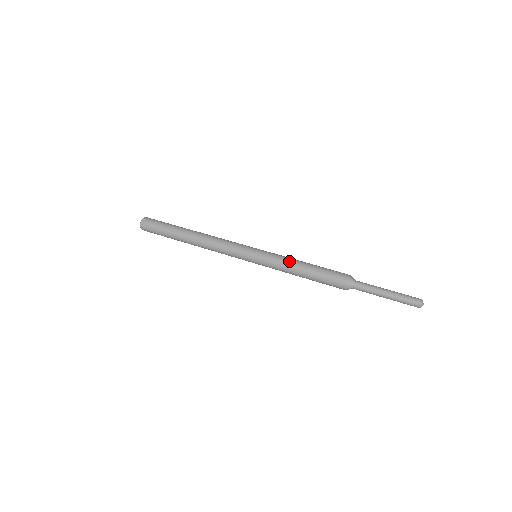
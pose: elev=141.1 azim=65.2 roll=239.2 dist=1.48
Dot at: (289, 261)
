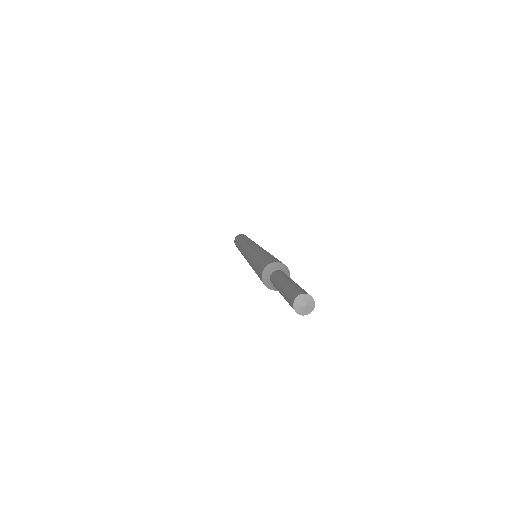
Dot at: occluded
